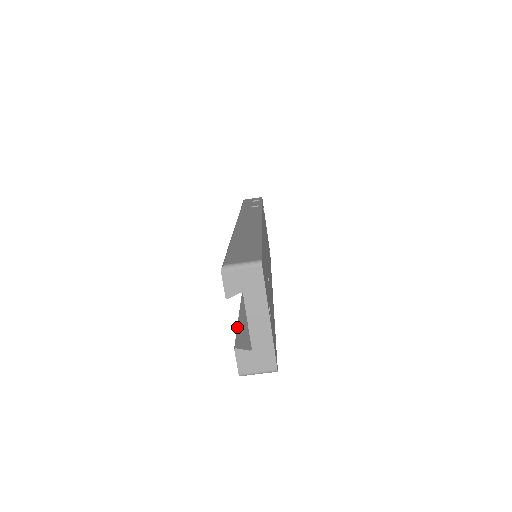
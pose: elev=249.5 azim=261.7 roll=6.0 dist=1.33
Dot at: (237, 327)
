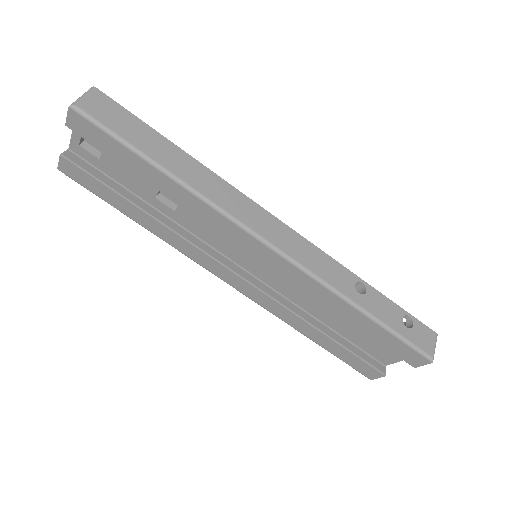
Dot at: occluded
